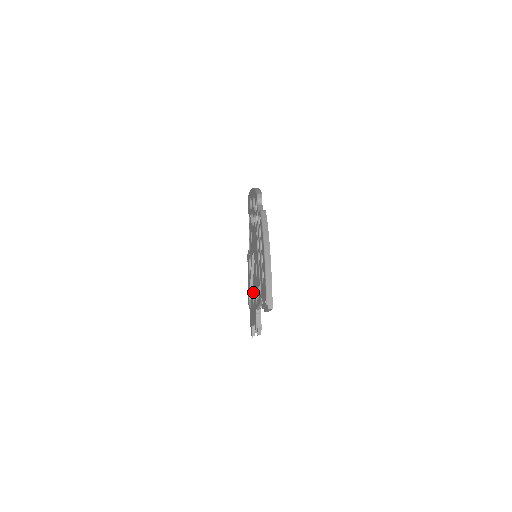
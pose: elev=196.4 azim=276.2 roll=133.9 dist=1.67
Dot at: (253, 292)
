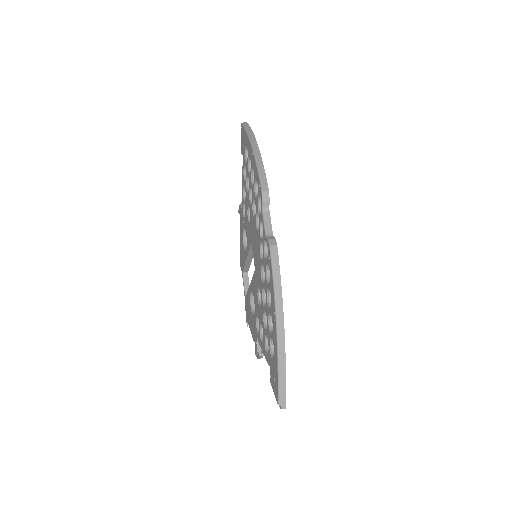
Dot at: (251, 294)
